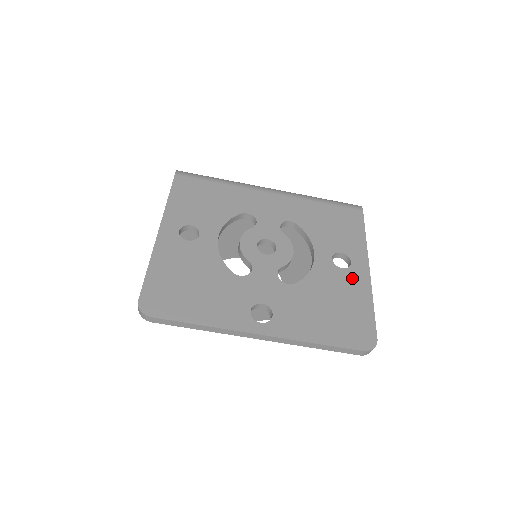
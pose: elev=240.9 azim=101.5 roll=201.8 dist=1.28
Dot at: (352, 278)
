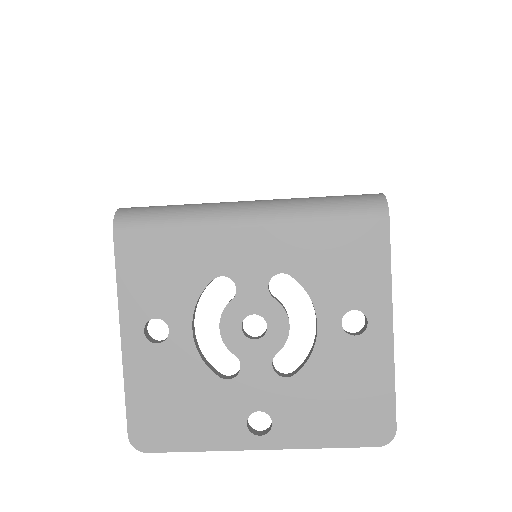
Dot at: (368, 349)
